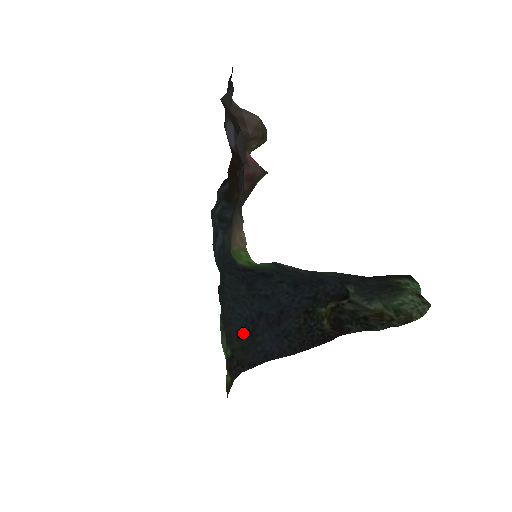
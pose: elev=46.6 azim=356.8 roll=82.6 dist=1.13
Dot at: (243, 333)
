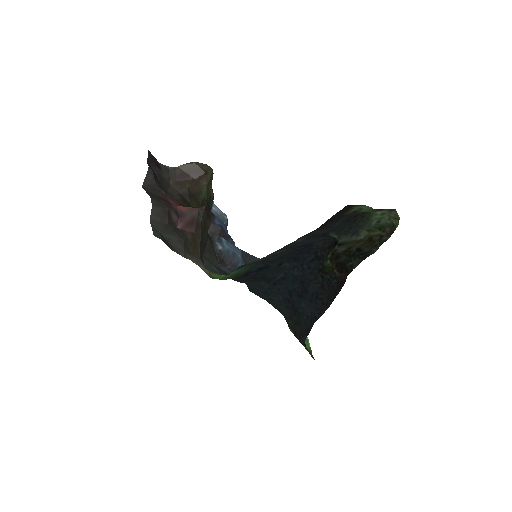
Dot at: (290, 312)
